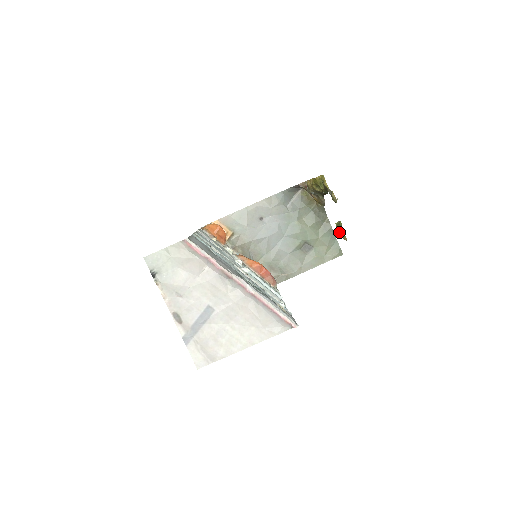
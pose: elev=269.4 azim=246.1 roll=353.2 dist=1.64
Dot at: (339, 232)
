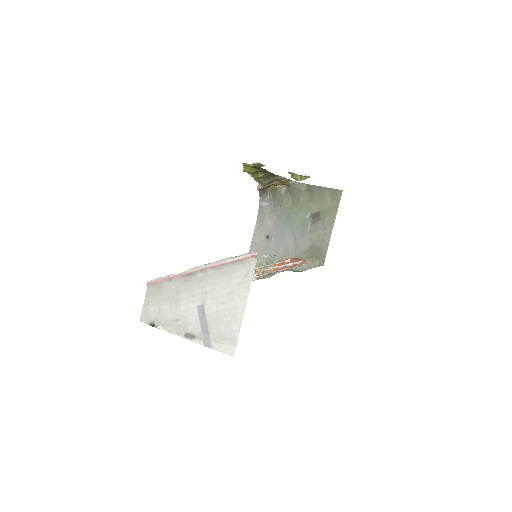
Dot at: (299, 179)
